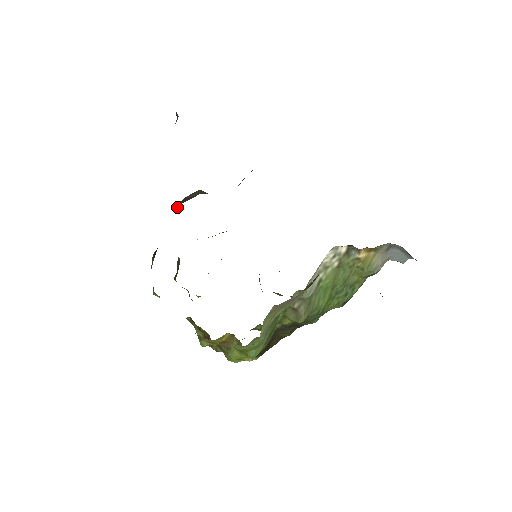
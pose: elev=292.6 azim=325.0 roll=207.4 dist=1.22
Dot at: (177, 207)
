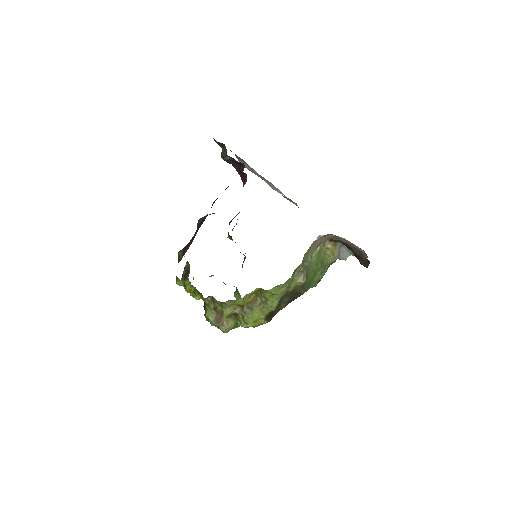
Dot at: occluded
